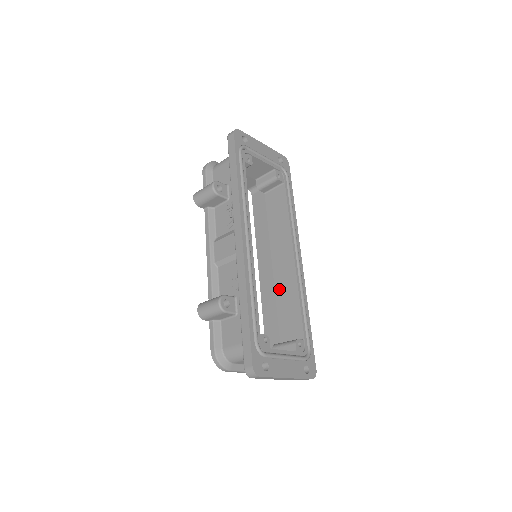
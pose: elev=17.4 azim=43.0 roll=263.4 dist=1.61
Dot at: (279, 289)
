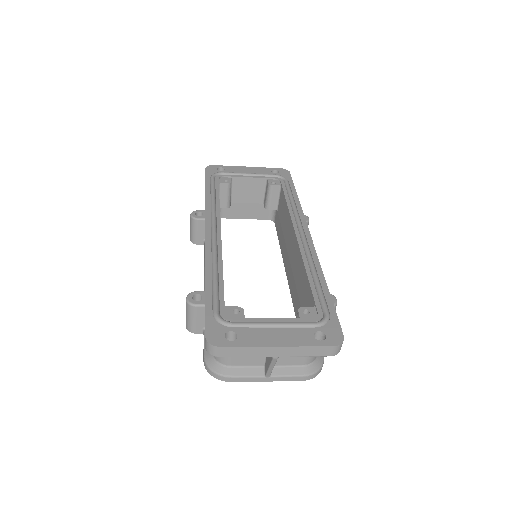
Dot at: (296, 278)
